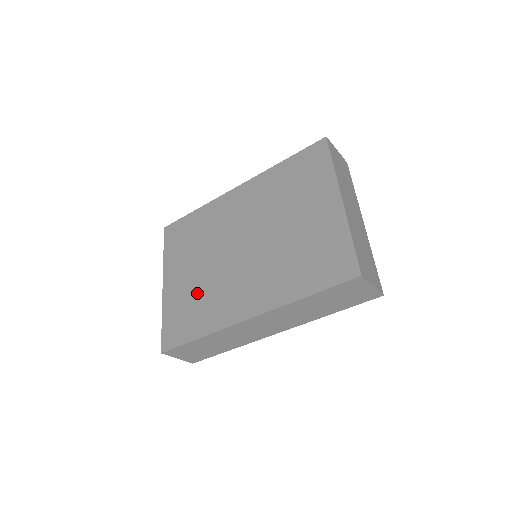
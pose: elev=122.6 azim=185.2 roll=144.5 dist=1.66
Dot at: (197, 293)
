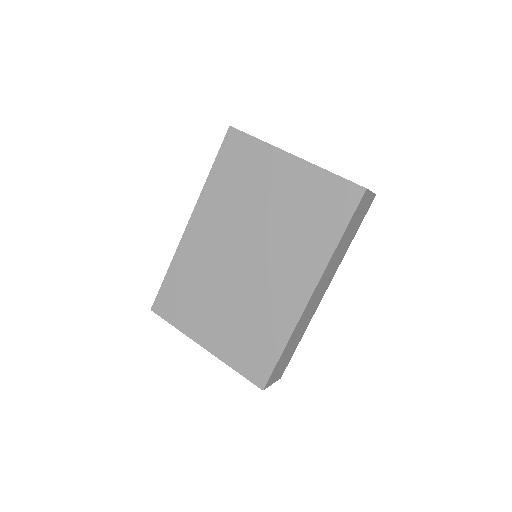
Dot at: (244, 322)
